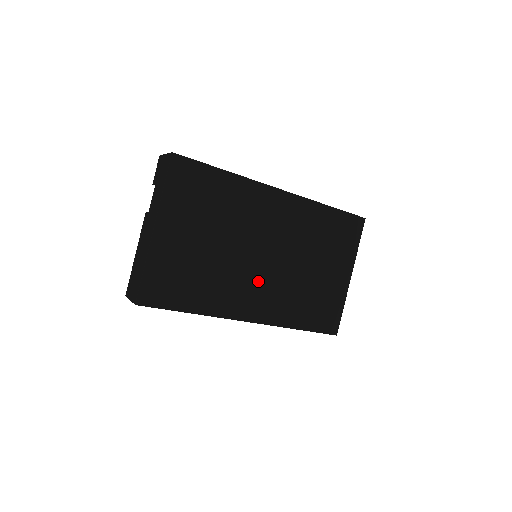
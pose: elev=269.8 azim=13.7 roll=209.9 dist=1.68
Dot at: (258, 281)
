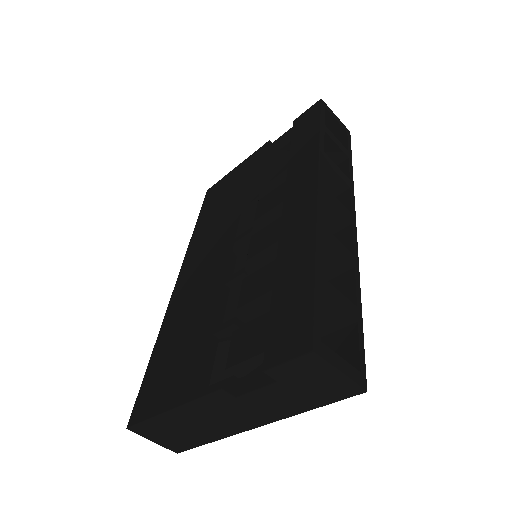
Dot at: occluded
